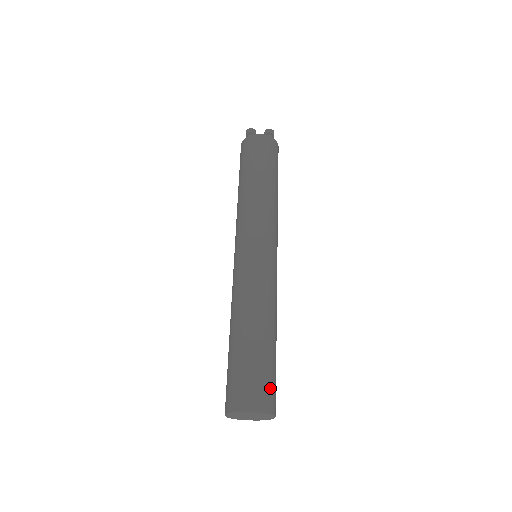
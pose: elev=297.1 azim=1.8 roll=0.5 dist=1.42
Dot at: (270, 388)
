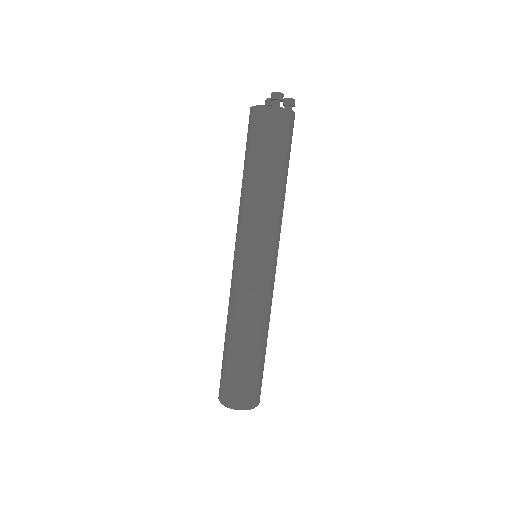
Dot at: occluded
